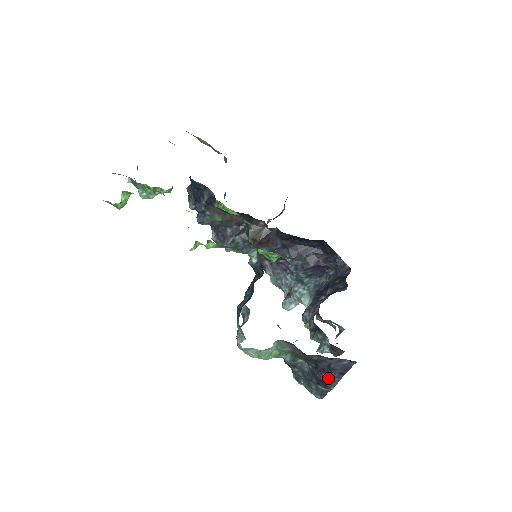
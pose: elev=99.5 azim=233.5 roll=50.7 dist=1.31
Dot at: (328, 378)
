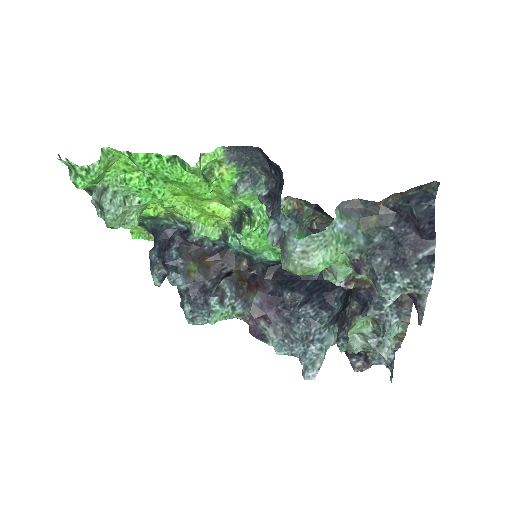
Dot at: (421, 232)
